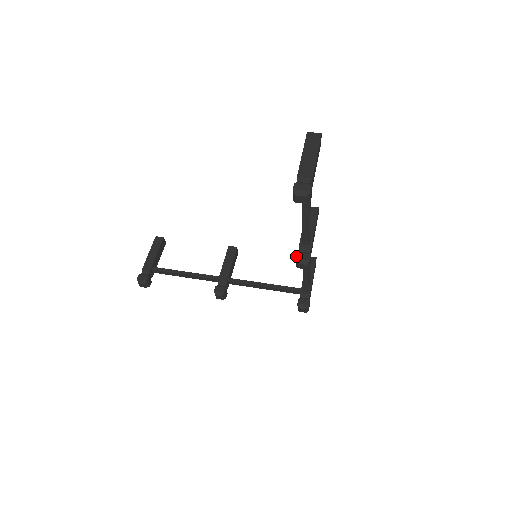
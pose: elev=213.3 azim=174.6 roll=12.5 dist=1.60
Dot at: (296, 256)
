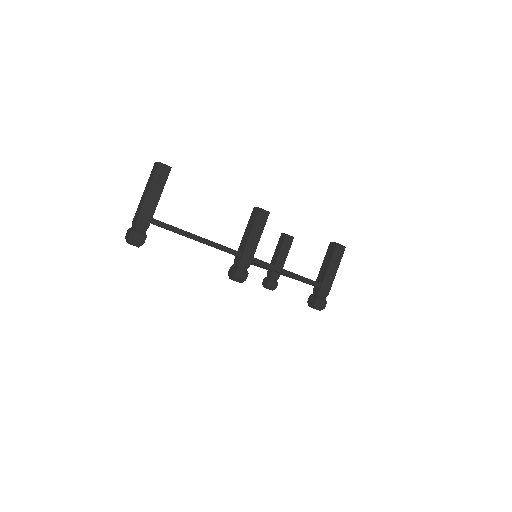
Dot at: (229, 271)
